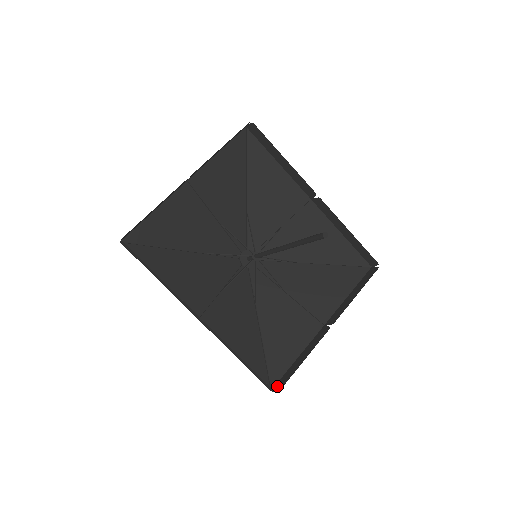
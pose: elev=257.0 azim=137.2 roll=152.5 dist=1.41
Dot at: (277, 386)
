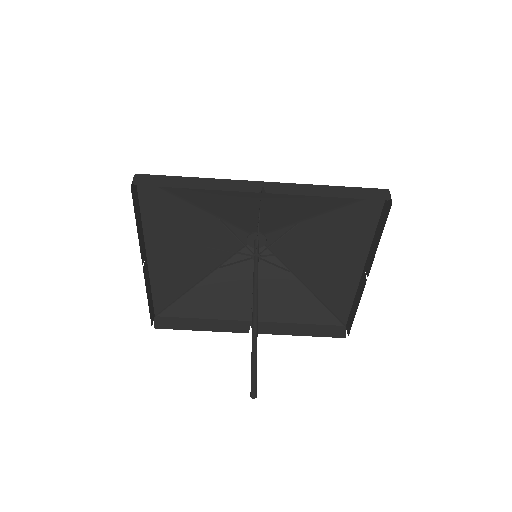
Dot at: (347, 326)
